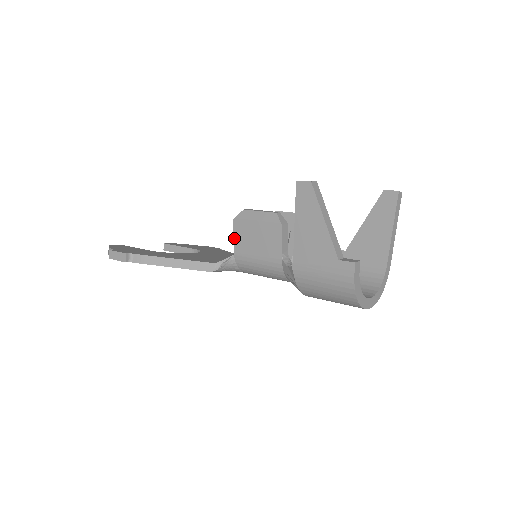
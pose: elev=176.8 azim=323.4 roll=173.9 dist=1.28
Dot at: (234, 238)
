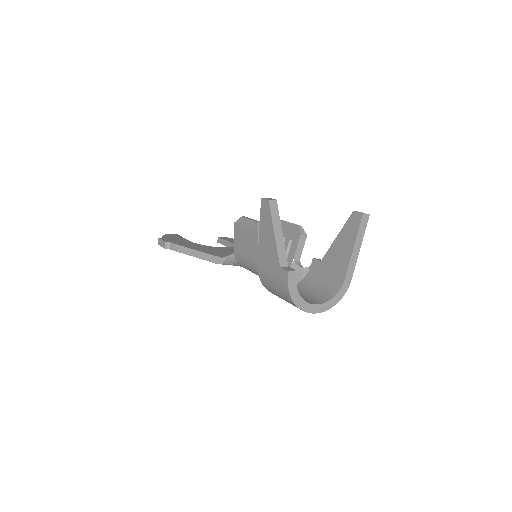
Dot at: (234, 239)
